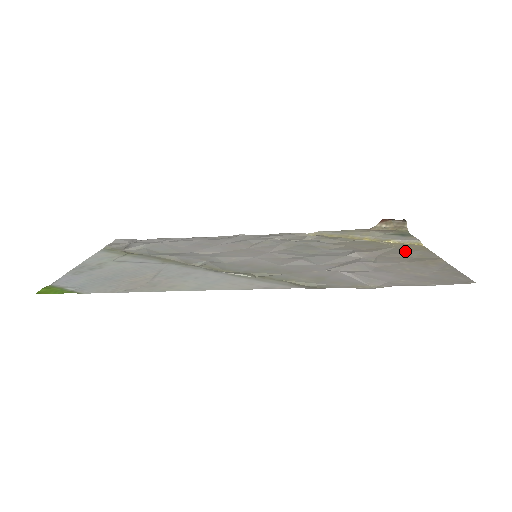
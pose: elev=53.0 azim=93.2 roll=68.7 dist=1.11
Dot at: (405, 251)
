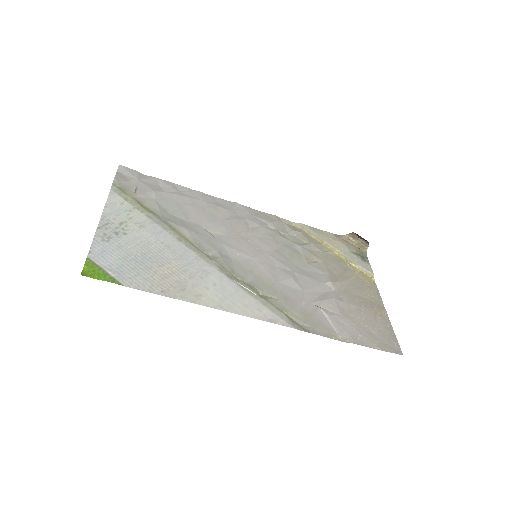
Dot at: (363, 287)
